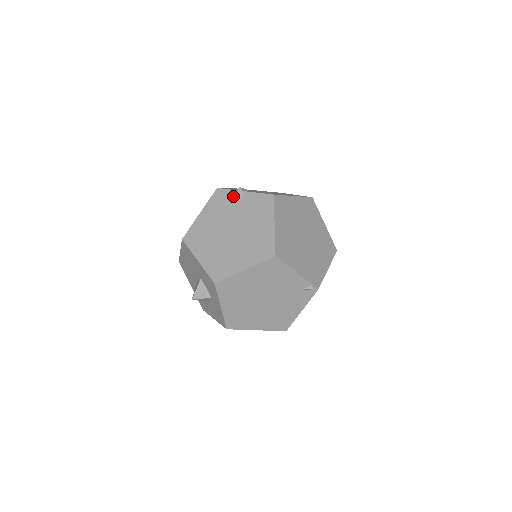
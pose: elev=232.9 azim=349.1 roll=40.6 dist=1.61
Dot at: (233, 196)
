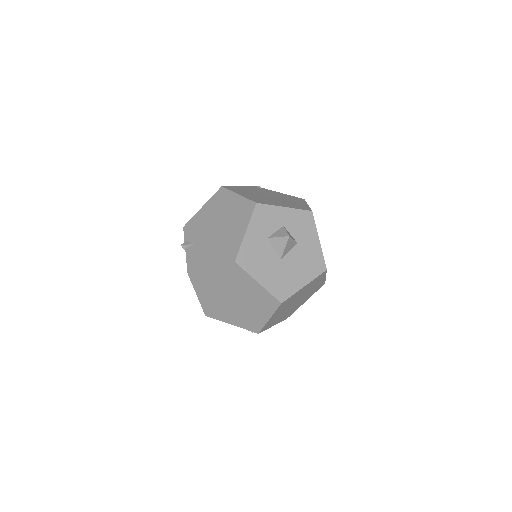
Dot at: occluded
